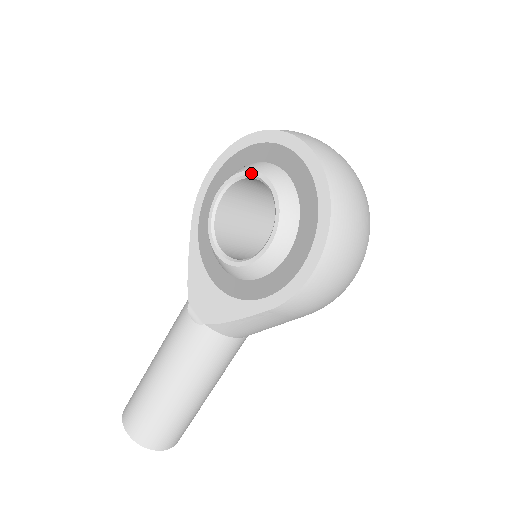
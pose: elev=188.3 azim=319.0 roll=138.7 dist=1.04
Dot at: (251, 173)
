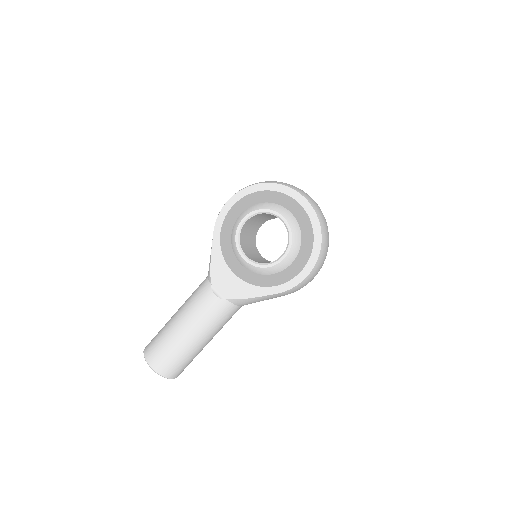
Dot at: (272, 212)
